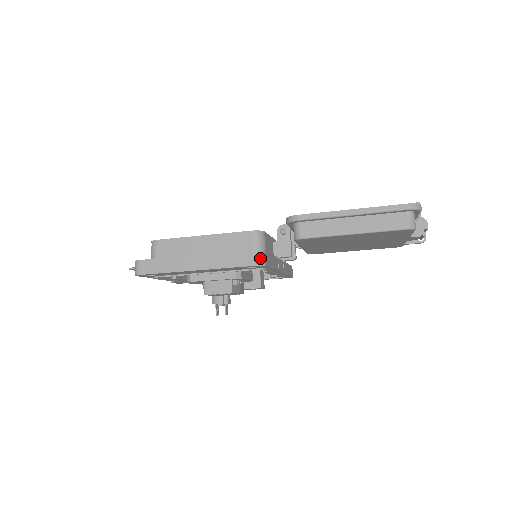
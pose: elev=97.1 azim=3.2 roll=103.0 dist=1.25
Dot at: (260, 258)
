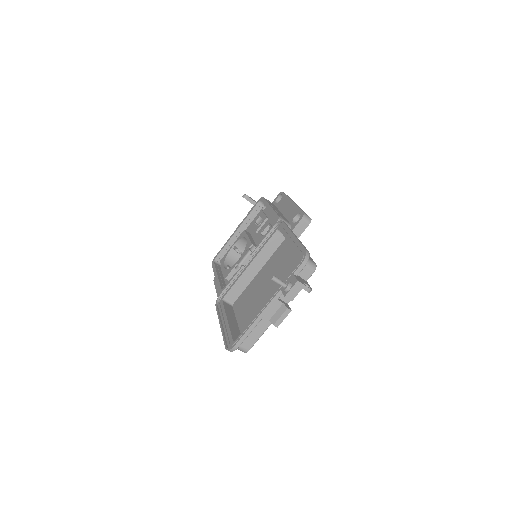
Dot at: occluded
